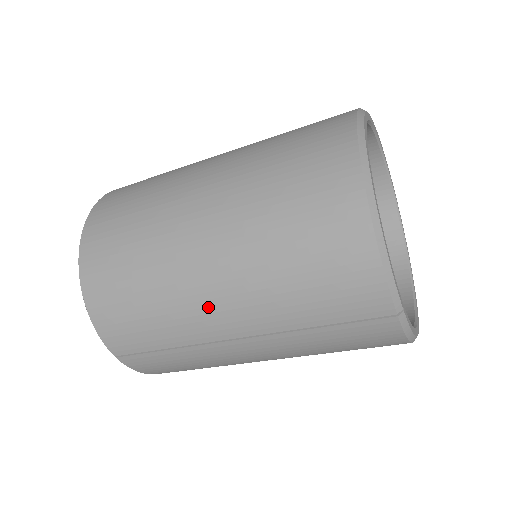
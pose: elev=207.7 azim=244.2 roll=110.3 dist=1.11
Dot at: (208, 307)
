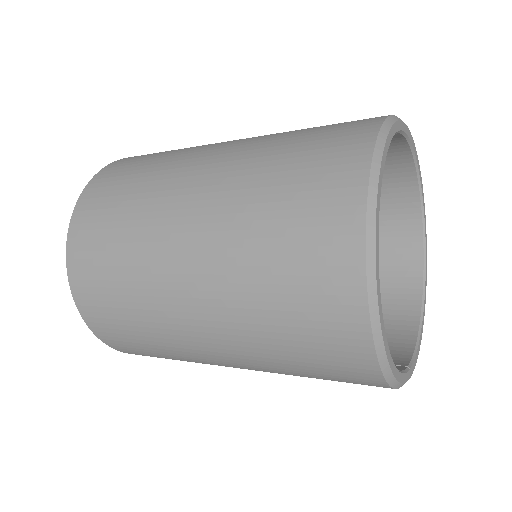
Dot at: occluded
